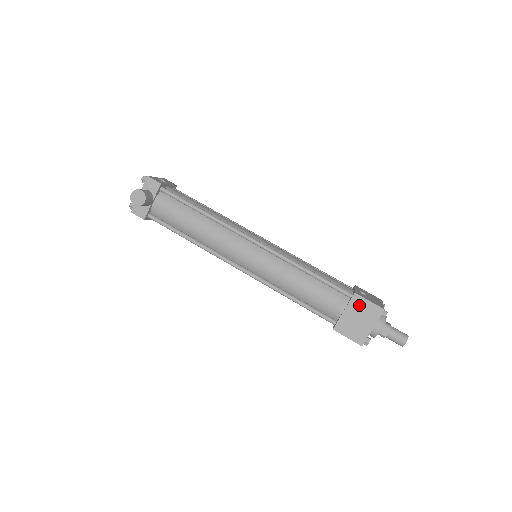
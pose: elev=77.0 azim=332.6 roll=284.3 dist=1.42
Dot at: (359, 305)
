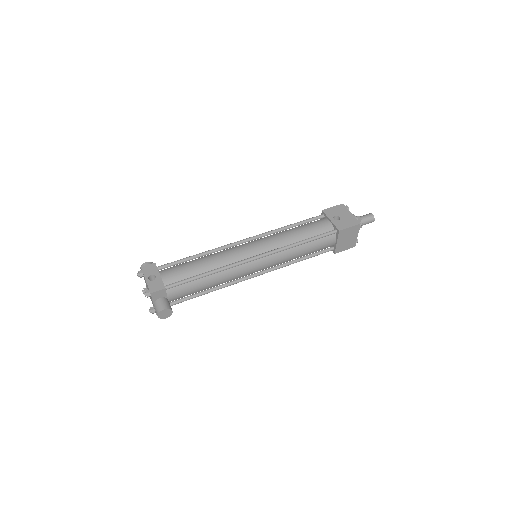
Dot at: (345, 233)
